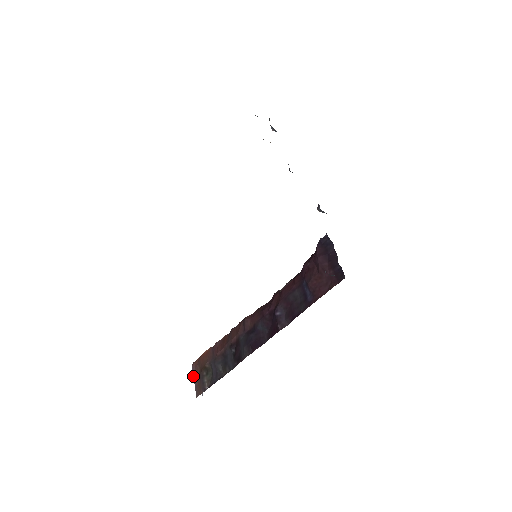
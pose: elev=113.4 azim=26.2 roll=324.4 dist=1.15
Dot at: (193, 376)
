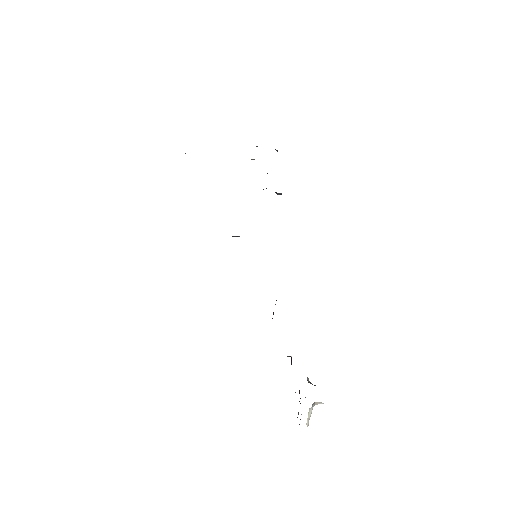
Dot at: occluded
